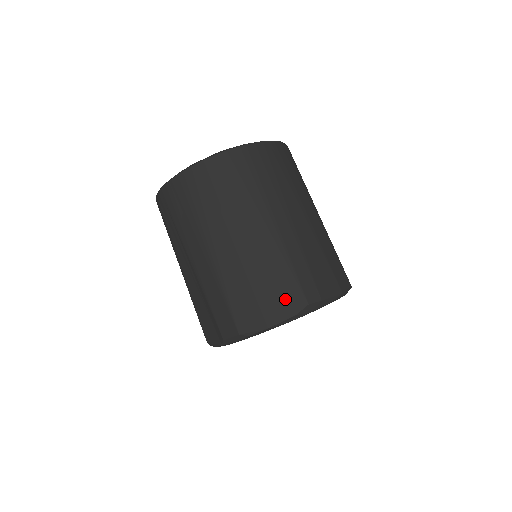
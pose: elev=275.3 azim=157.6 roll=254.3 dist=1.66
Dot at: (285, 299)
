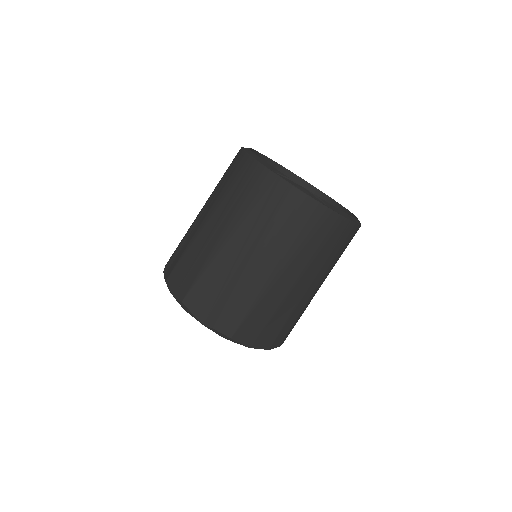
Dot at: (275, 338)
